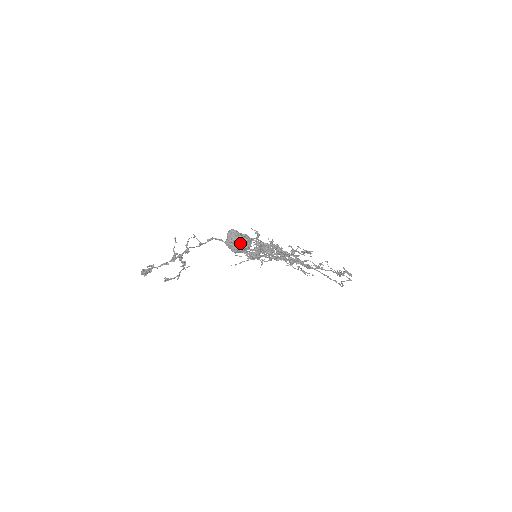
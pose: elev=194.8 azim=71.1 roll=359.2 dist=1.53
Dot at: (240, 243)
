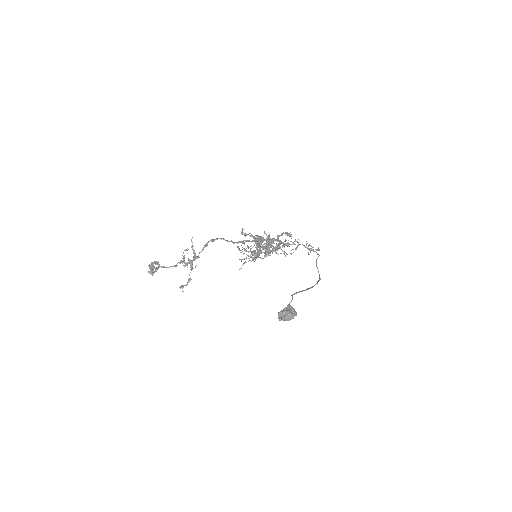
Dot at: (290, 319)
